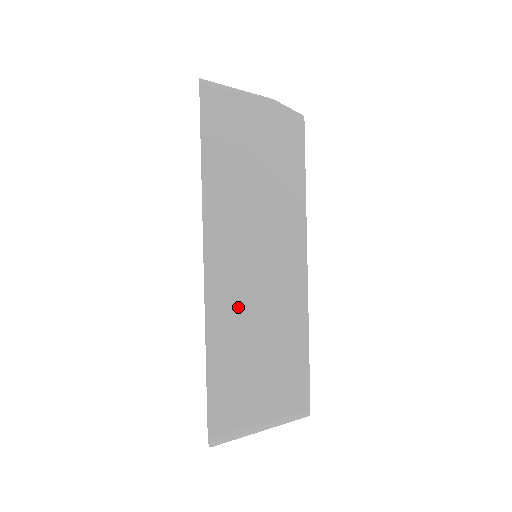
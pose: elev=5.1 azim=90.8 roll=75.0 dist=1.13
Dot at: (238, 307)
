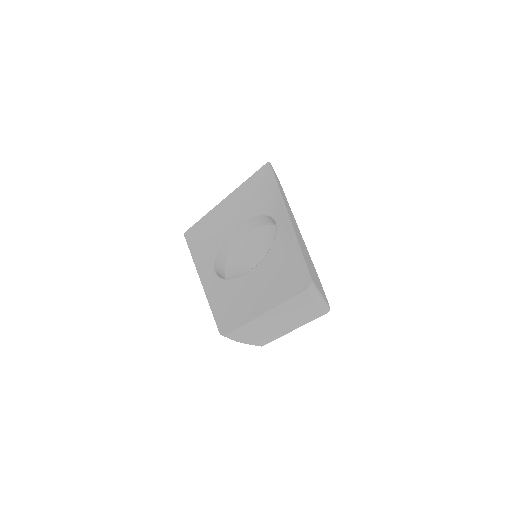
Dot at: (301, 243)
